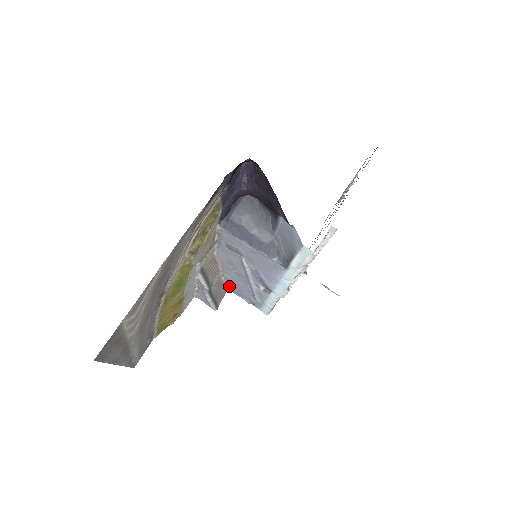
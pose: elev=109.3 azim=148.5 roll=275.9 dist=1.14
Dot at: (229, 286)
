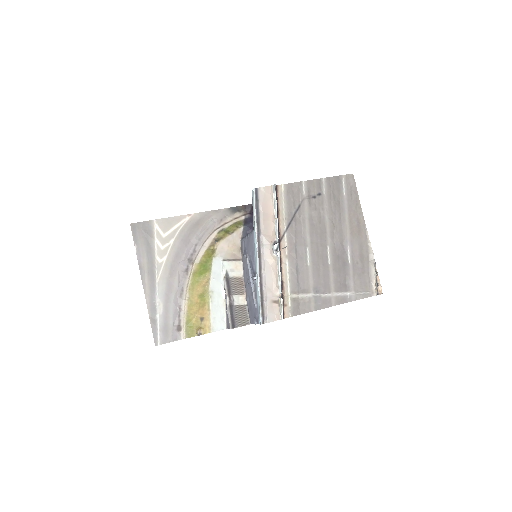
Dot at: (250, 316)
